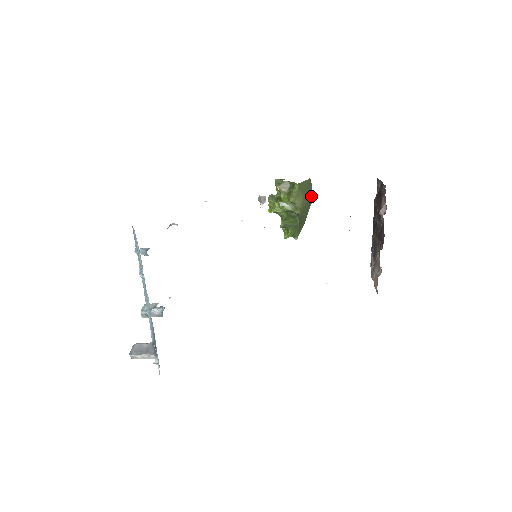
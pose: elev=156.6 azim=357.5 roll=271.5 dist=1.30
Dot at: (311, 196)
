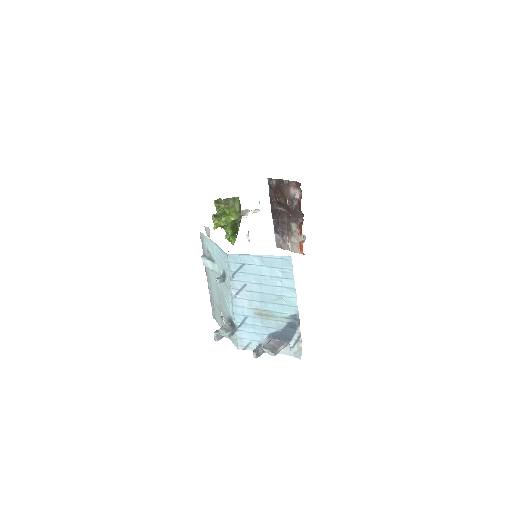
Dot at: occluded
